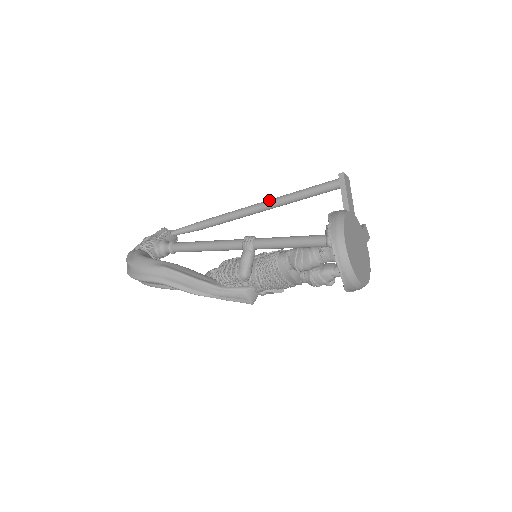
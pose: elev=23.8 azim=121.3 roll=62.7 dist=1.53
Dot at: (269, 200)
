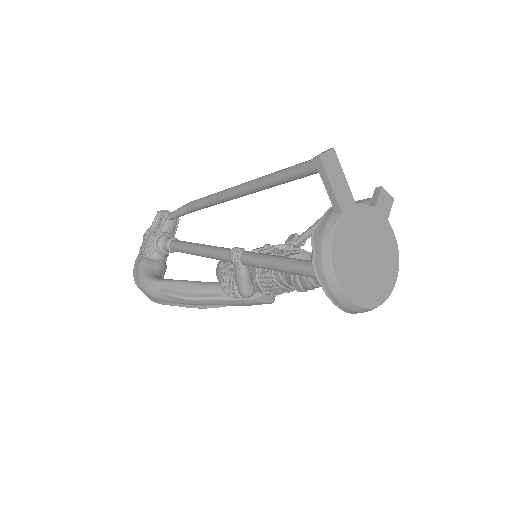
Dot at: (245, 185)
